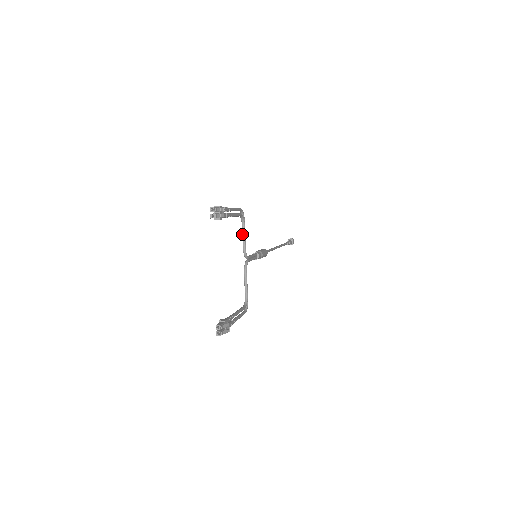
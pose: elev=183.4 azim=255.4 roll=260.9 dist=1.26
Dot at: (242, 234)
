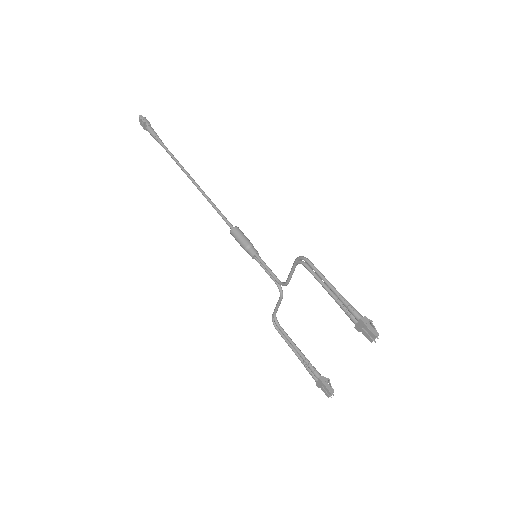
Dot at: (292, 273)
